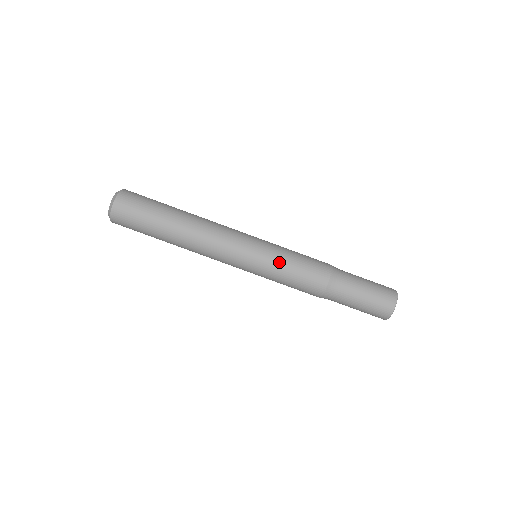
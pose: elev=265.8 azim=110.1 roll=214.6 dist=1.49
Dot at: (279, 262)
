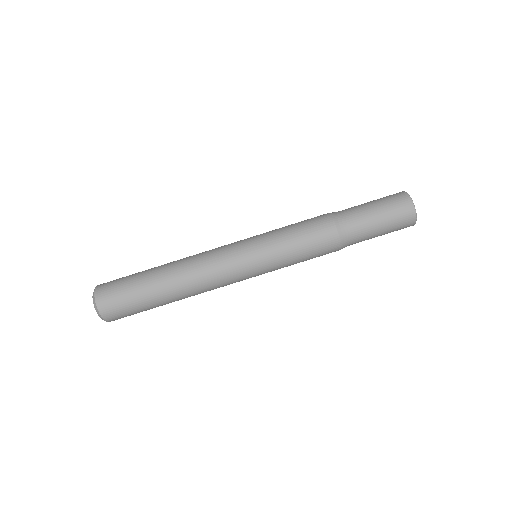
Dot at: (284, 259)
